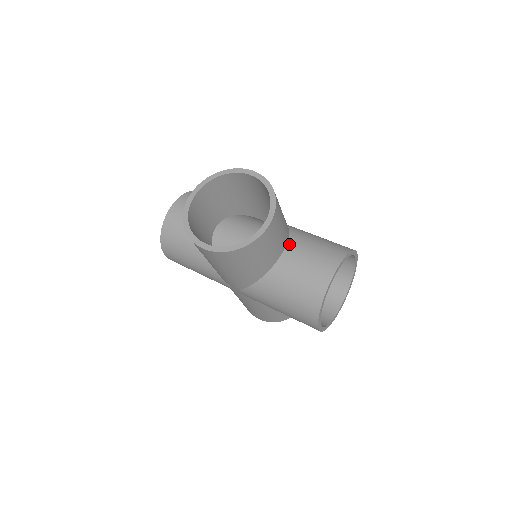
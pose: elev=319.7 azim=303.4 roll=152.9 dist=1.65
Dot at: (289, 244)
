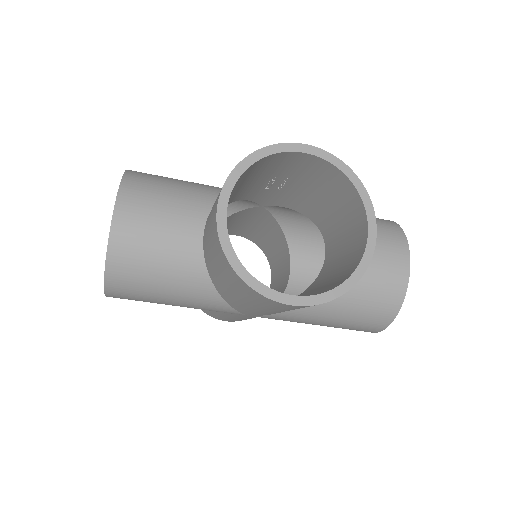
Dot at: (208, 215)
